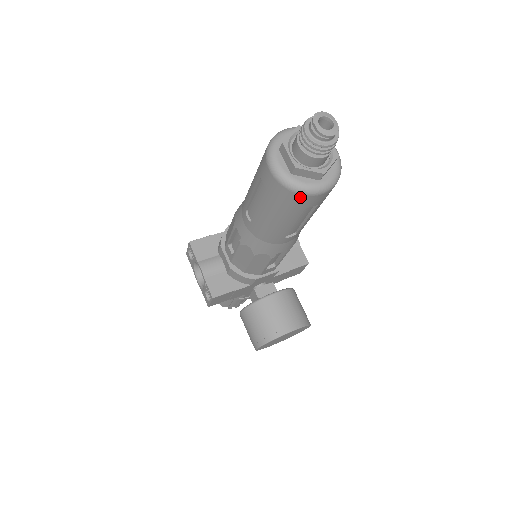
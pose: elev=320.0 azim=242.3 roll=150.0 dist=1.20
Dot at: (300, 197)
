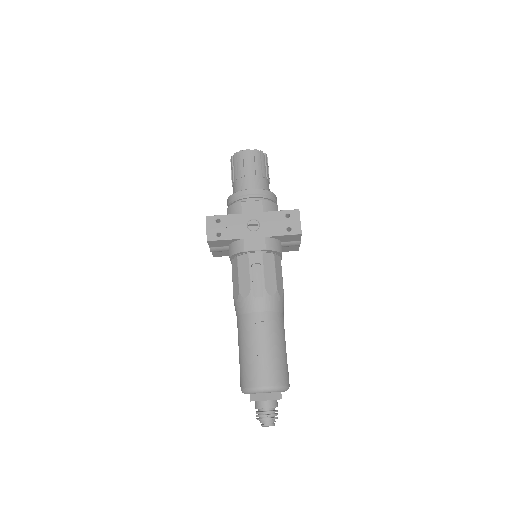
Dot at: occluded
